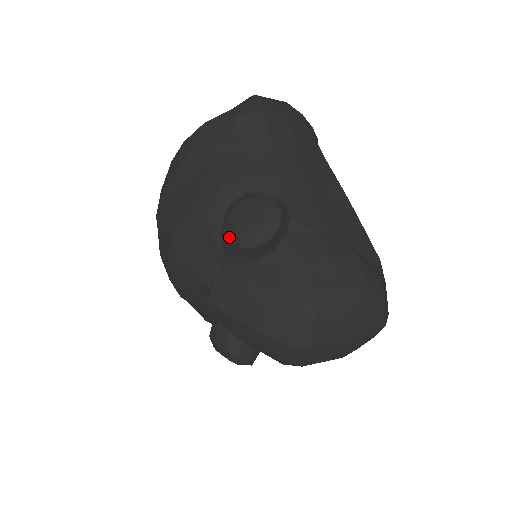
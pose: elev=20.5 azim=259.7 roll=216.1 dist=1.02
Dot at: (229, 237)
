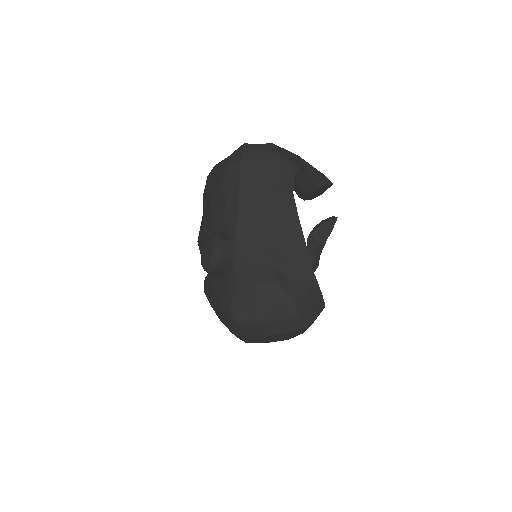
Dot at: (201, 261)
